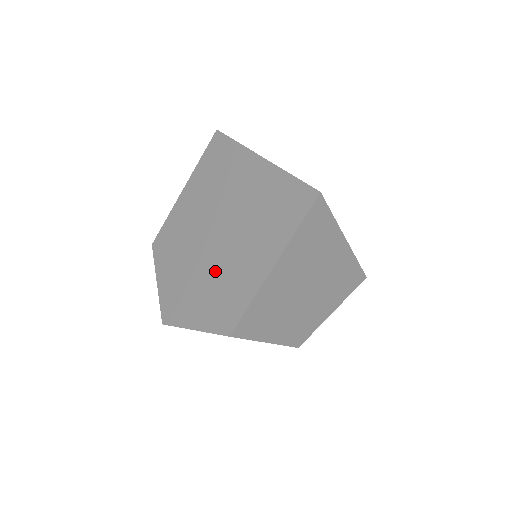
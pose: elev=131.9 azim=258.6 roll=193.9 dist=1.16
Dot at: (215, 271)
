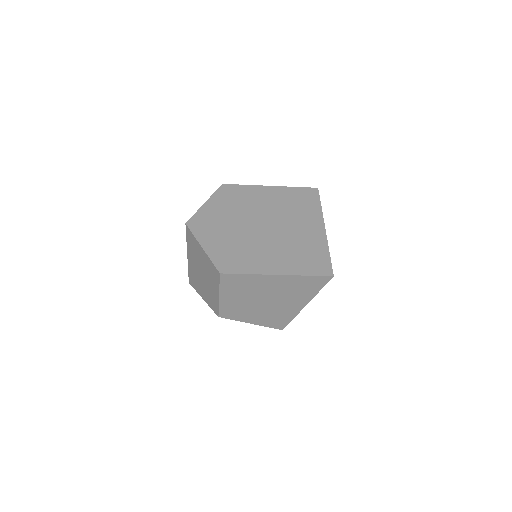
Dot at: (245, 240)
